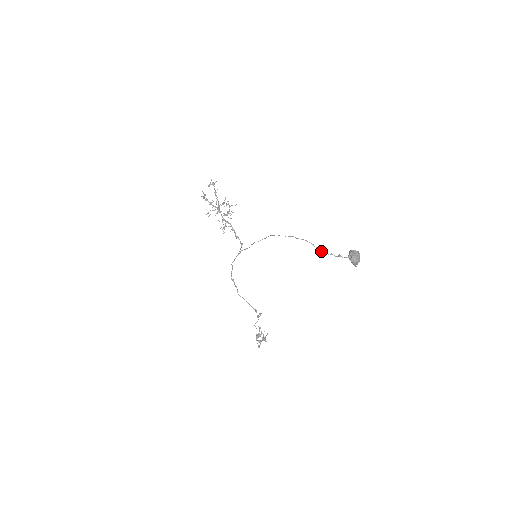
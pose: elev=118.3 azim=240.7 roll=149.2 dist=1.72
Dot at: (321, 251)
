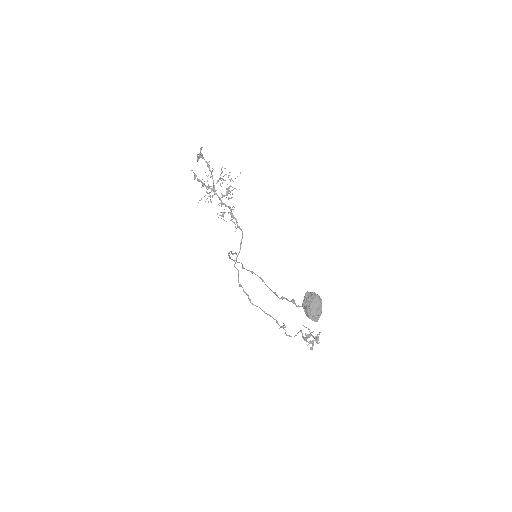
Dot at: (271, 290)
